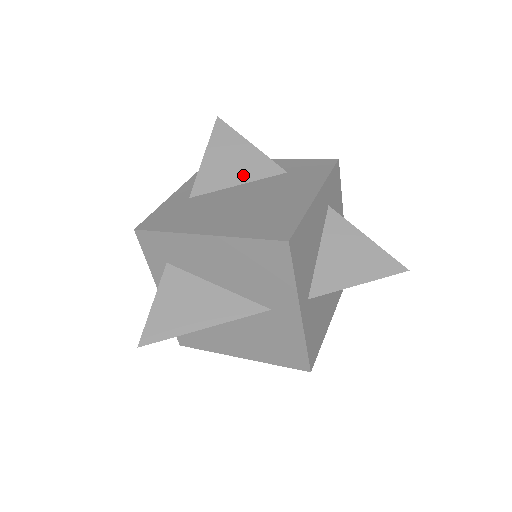
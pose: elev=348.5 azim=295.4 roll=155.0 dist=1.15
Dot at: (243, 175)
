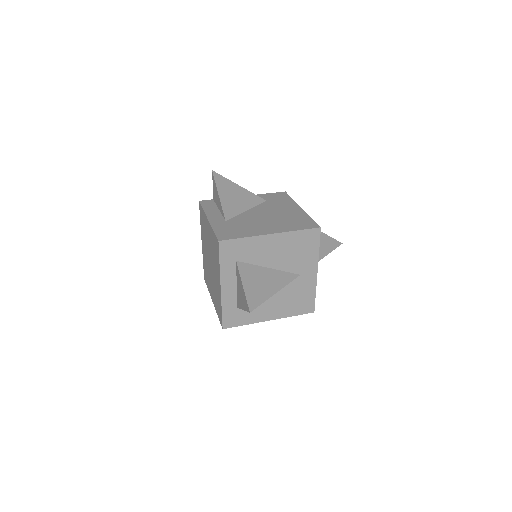
Dot at: (246, 204)
